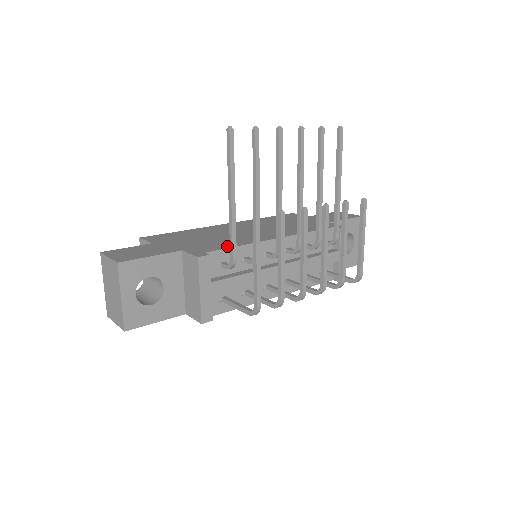
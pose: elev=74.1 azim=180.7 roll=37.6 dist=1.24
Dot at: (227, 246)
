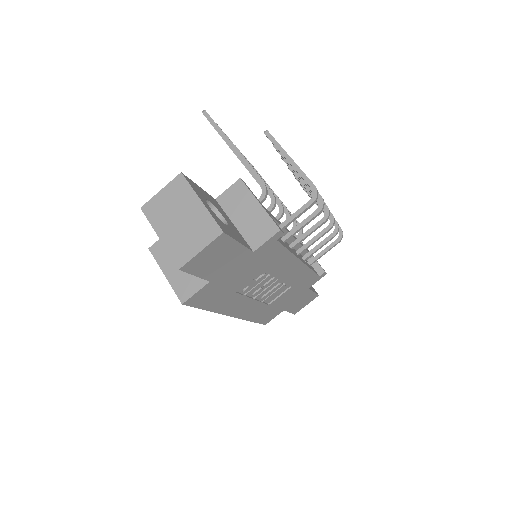
Dot at: occluded
